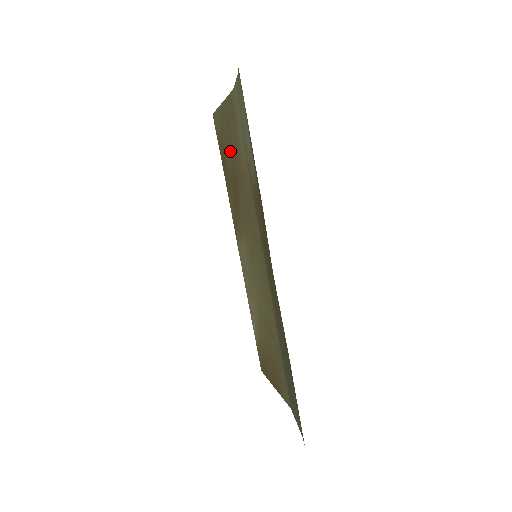
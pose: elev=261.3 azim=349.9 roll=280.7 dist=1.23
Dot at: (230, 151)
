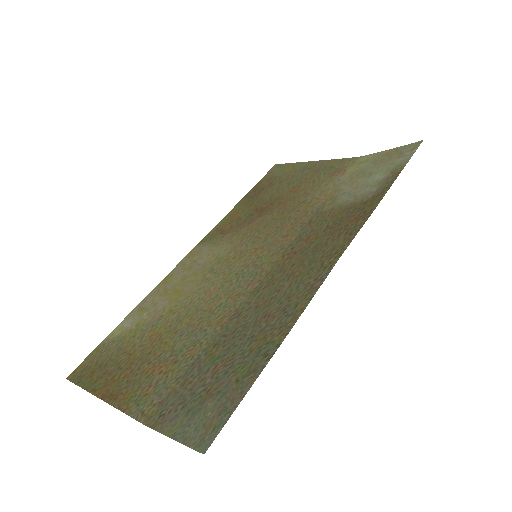
Dot at: (290, 186)
